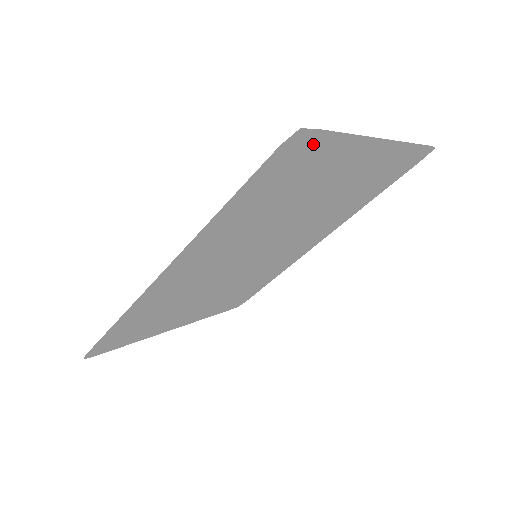
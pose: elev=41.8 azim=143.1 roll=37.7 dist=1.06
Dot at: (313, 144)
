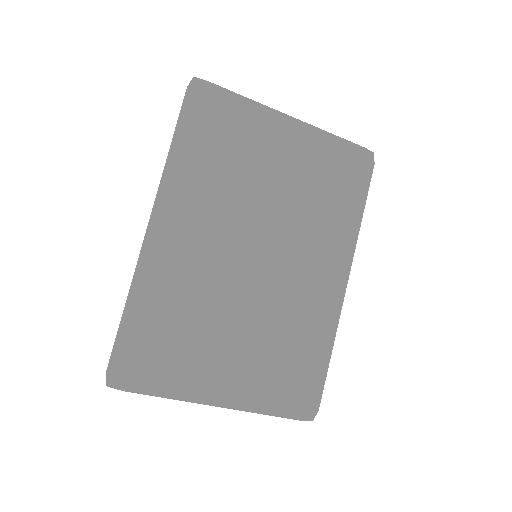
Dot at: (216, 96)
